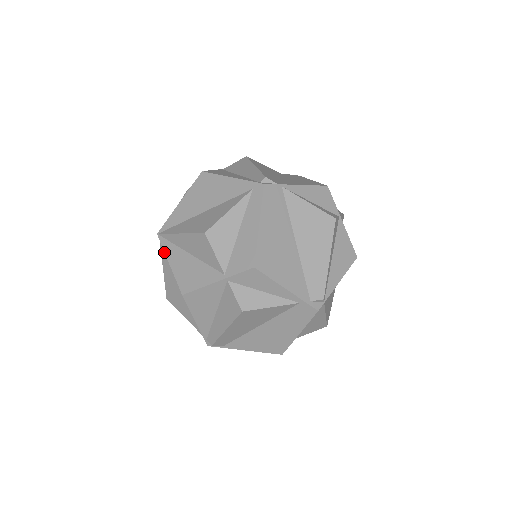
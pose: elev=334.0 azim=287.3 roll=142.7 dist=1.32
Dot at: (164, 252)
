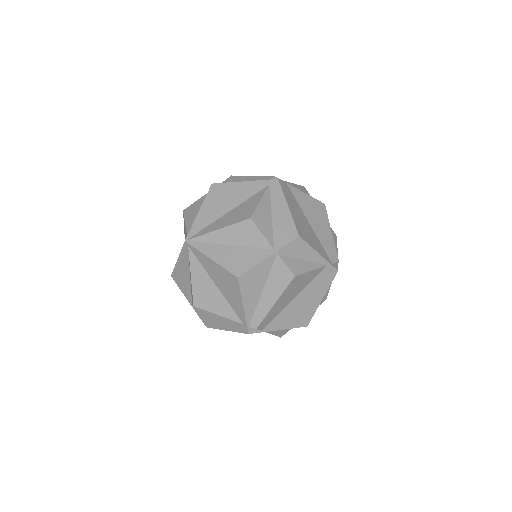
Dot at: (194, 256)
